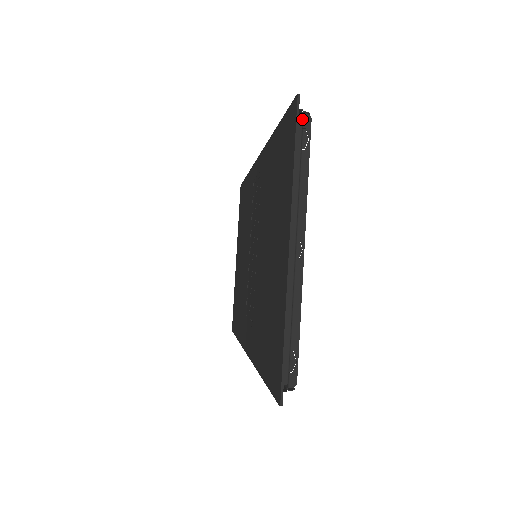
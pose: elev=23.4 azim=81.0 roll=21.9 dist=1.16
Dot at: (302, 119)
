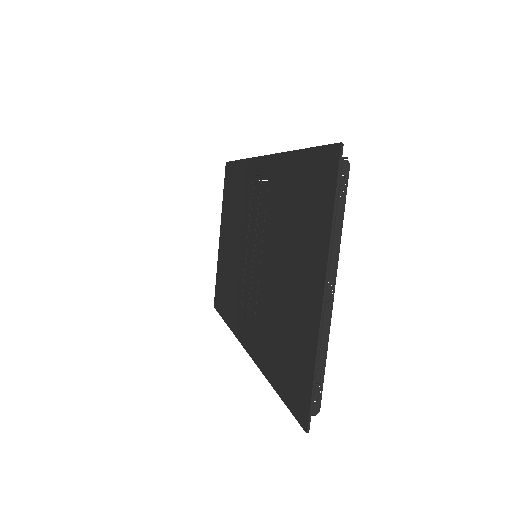
Dot at: (341, 165)
